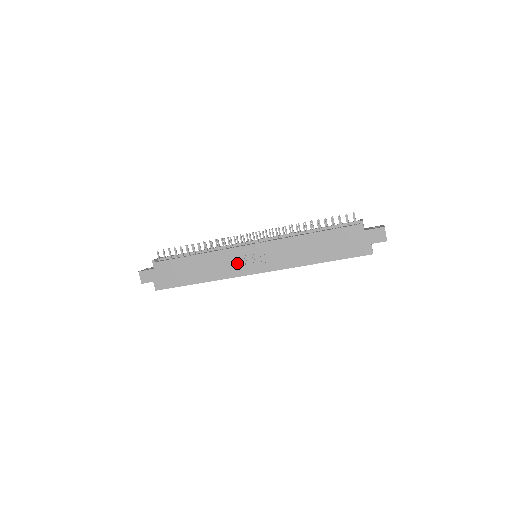
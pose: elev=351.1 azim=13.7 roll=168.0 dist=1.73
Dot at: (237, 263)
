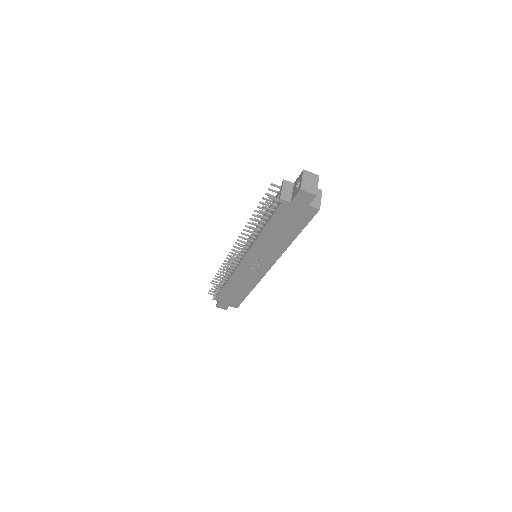
Dot at: (251, 273)
